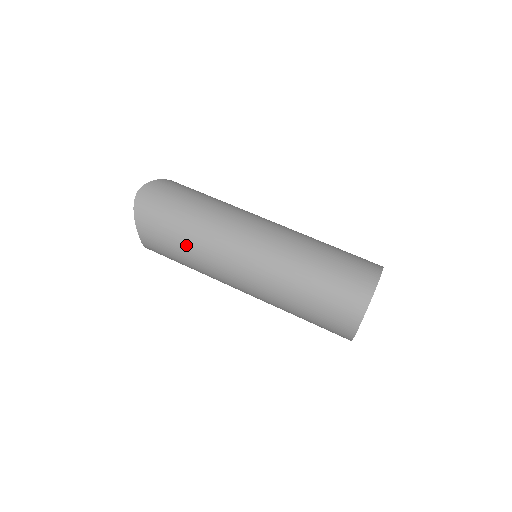
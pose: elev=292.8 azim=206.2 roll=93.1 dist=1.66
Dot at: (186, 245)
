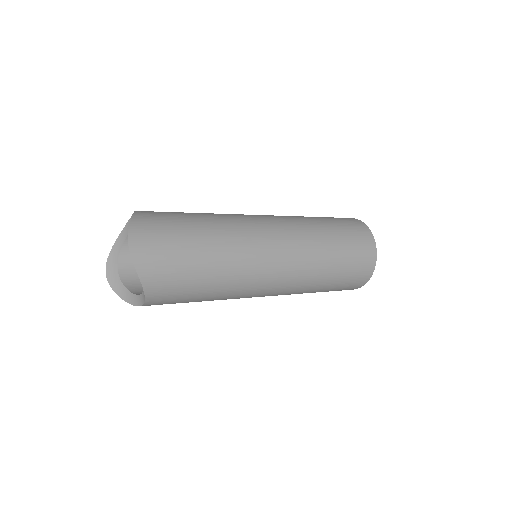
Dot at: (214, 280)
